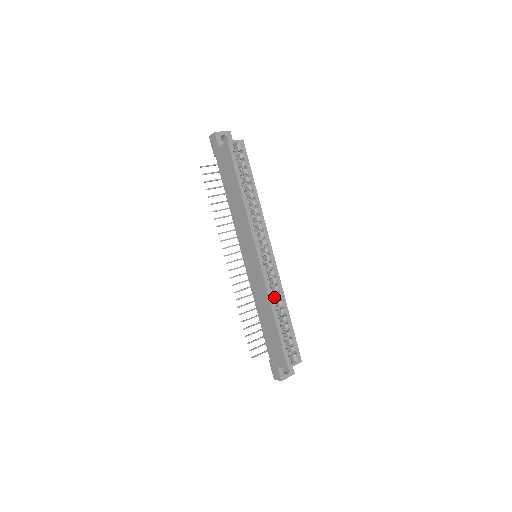
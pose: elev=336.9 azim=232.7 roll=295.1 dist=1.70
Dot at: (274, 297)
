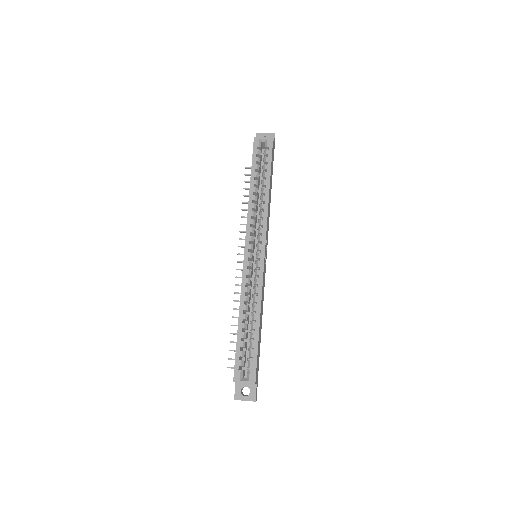
Dot at: occluded
